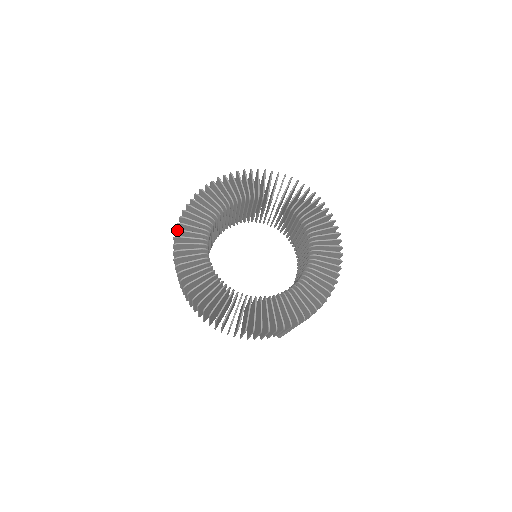
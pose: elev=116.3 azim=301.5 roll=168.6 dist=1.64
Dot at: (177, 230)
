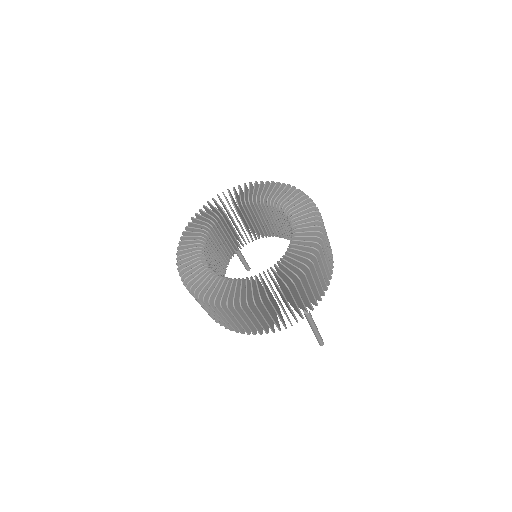
Dot at: (178, 247)
